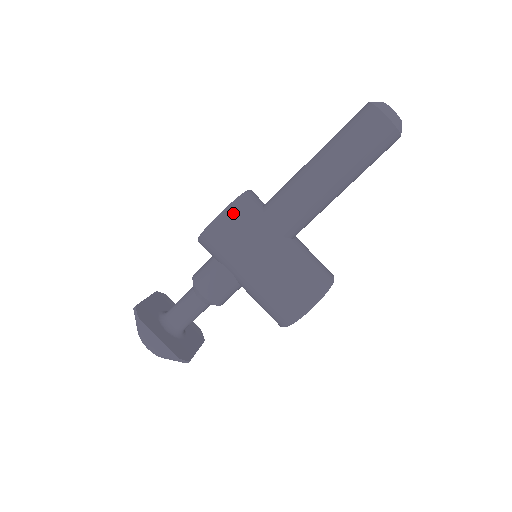
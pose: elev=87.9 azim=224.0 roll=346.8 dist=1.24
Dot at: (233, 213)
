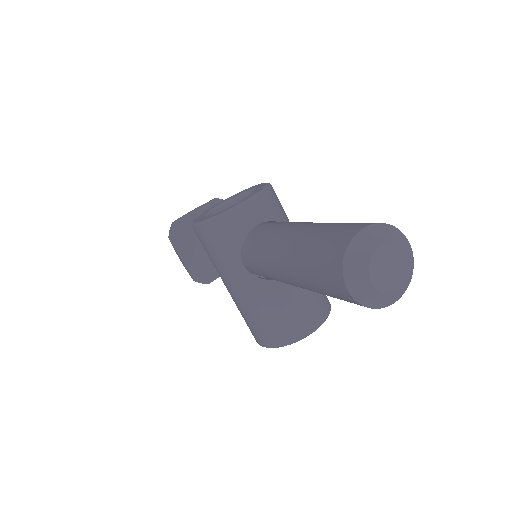
Dot at: (206, 231)
